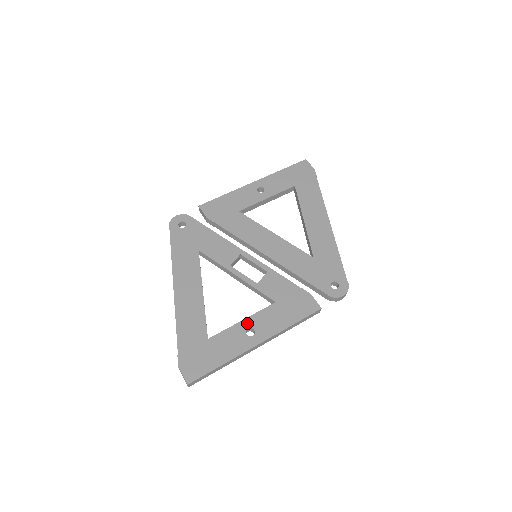
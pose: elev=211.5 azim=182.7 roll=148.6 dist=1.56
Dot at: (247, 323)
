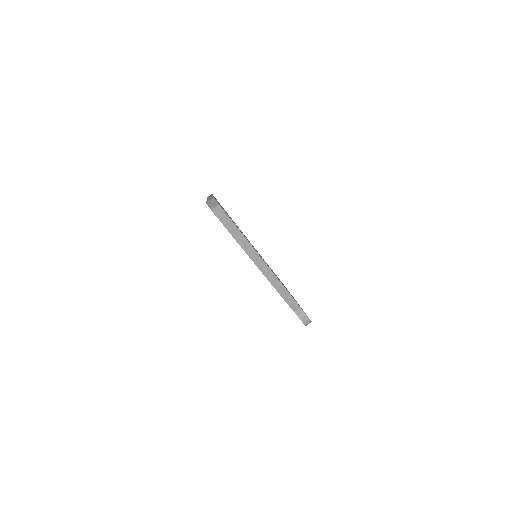
Dot at: occluded
